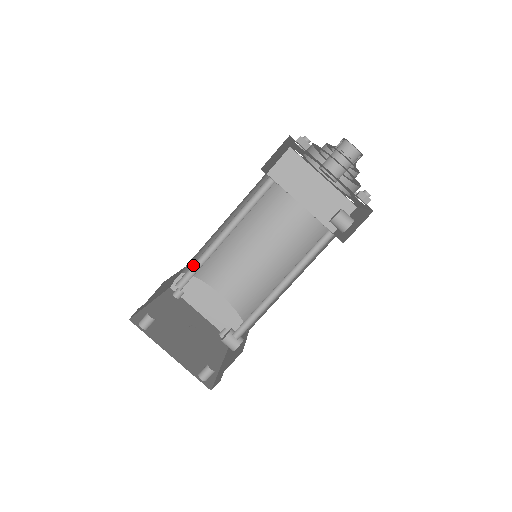
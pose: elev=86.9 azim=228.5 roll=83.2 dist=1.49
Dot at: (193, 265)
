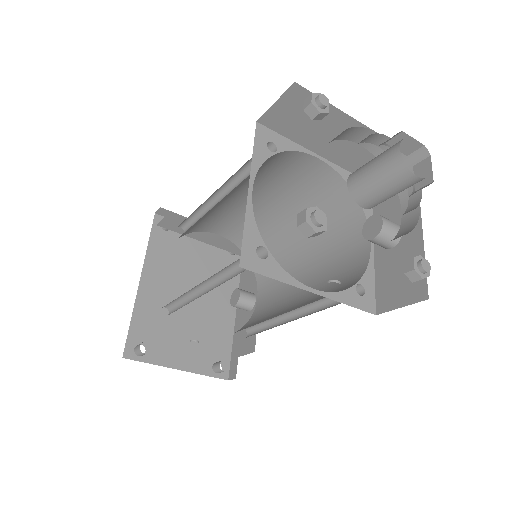
Dot at: (175, 299)
